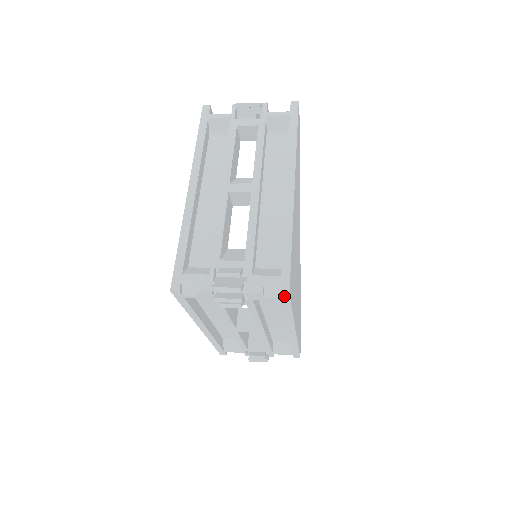
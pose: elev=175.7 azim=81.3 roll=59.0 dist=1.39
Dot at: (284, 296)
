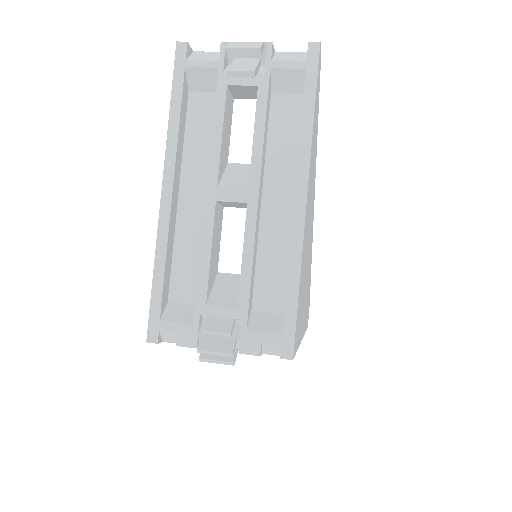
Dot at: (286, 357)
